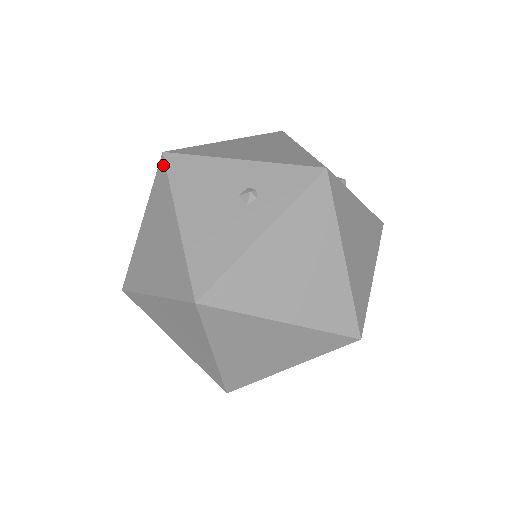
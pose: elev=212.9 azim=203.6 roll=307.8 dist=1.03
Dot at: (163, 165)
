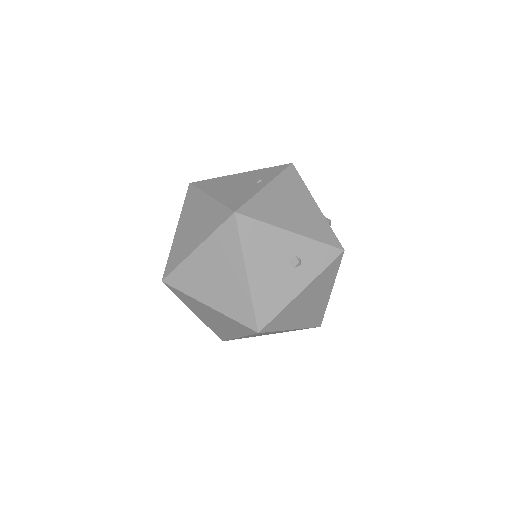
Dot at: (234, 223)
